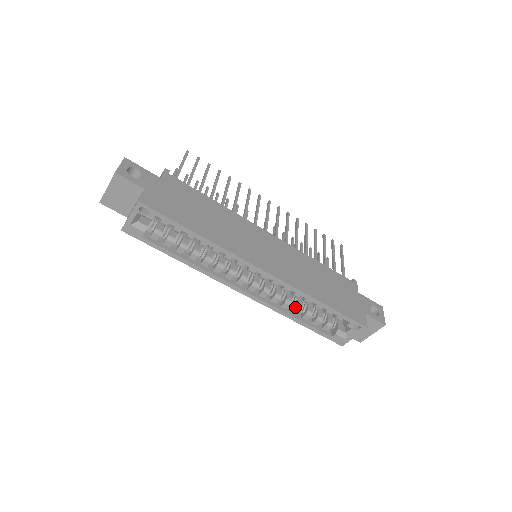
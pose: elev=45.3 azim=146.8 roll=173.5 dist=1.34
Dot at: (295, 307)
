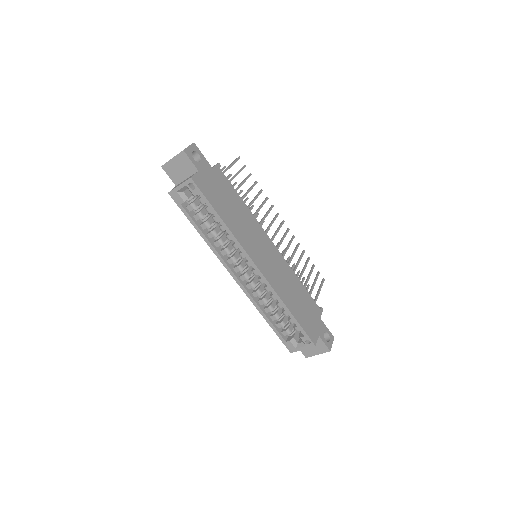
Dot at: (268, 306)
